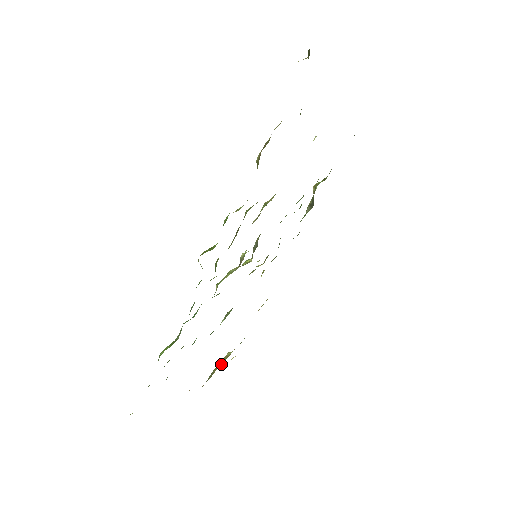
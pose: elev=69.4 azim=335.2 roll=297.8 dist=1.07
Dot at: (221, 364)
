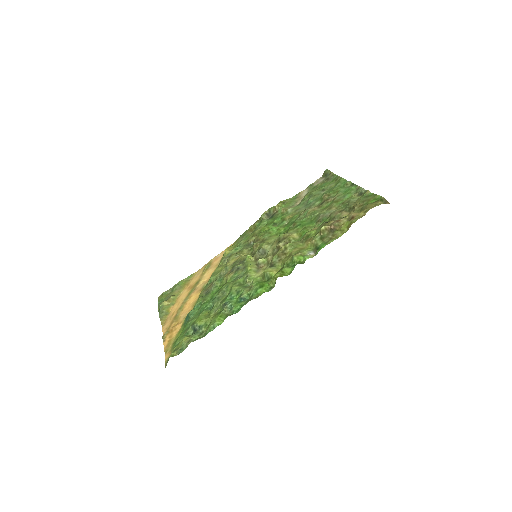
Dot at: (172, 306)
